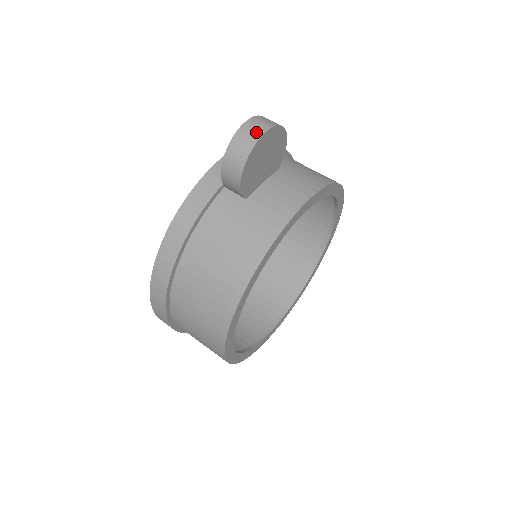
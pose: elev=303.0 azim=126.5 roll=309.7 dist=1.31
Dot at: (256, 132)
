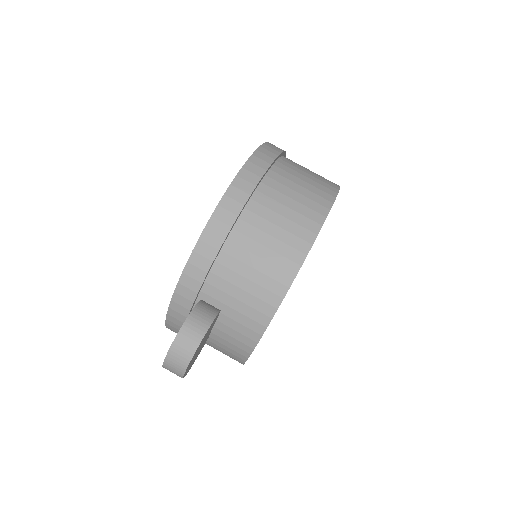
Dot at: (177, 374)
